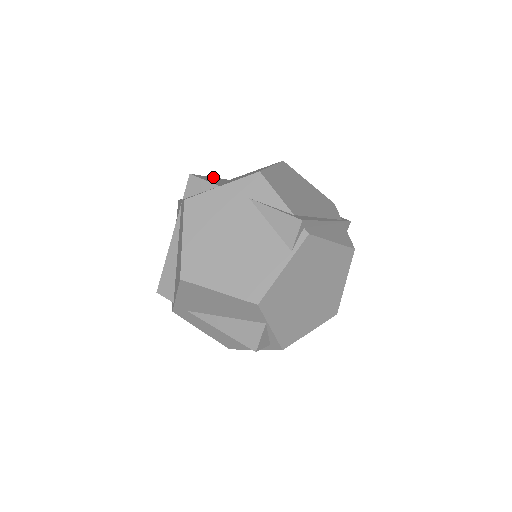
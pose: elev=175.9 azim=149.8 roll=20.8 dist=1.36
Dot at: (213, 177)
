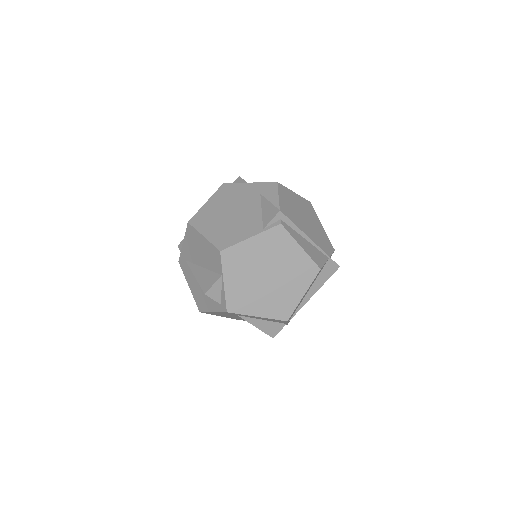
Dot at: occluded
